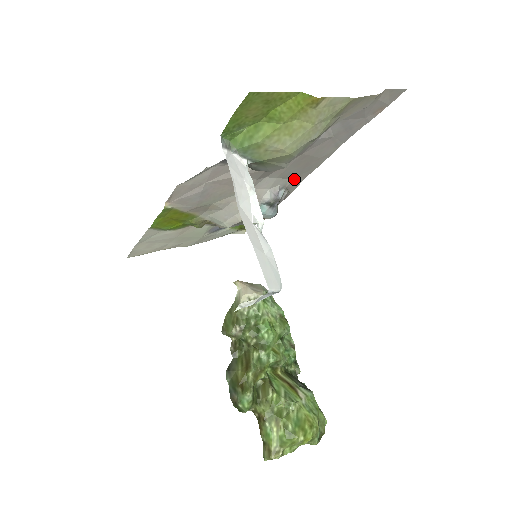
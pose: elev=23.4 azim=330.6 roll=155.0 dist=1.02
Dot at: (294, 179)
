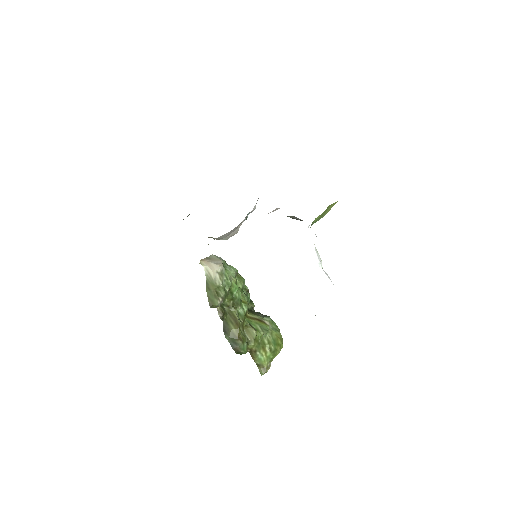
Dot at: occluded
